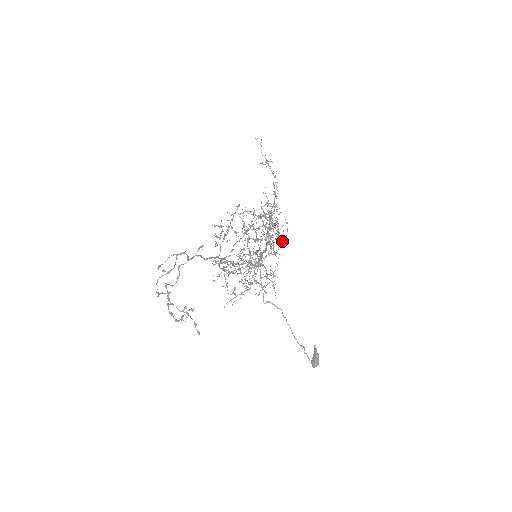
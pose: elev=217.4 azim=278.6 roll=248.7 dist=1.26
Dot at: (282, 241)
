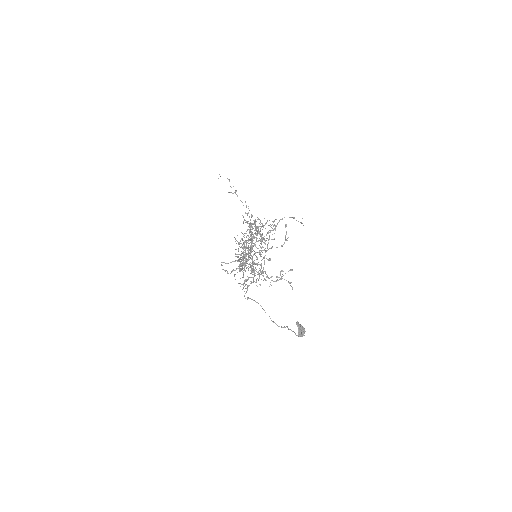
Dot at: occluded
